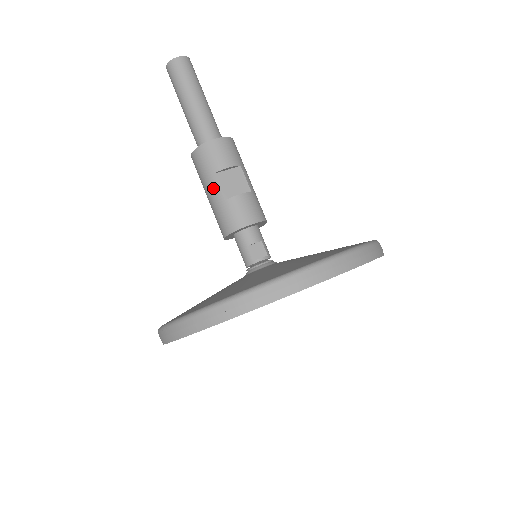
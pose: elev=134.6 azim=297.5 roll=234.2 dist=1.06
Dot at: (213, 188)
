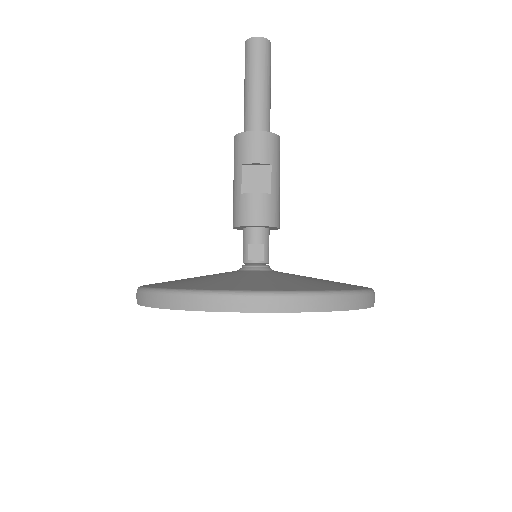
Dot at: (237, 178)
